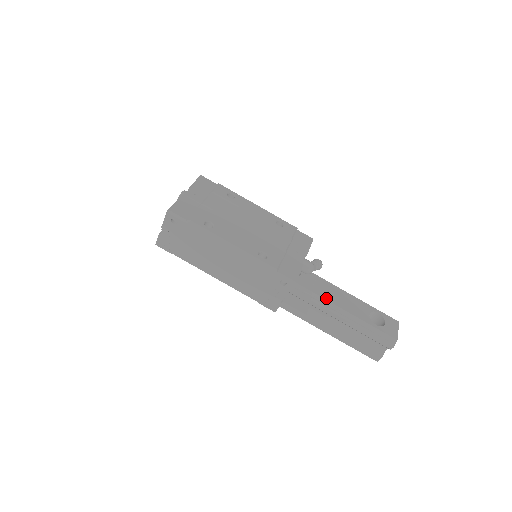
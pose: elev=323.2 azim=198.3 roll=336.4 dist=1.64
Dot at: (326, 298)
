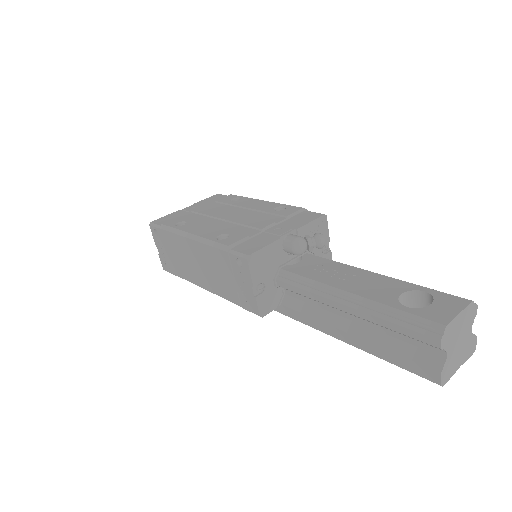
Dot at: (323, 281)
